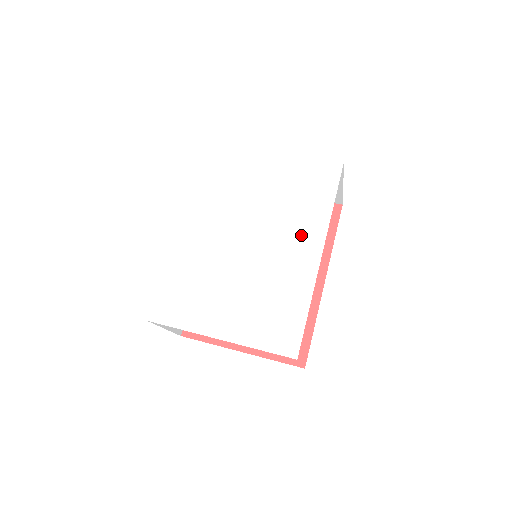
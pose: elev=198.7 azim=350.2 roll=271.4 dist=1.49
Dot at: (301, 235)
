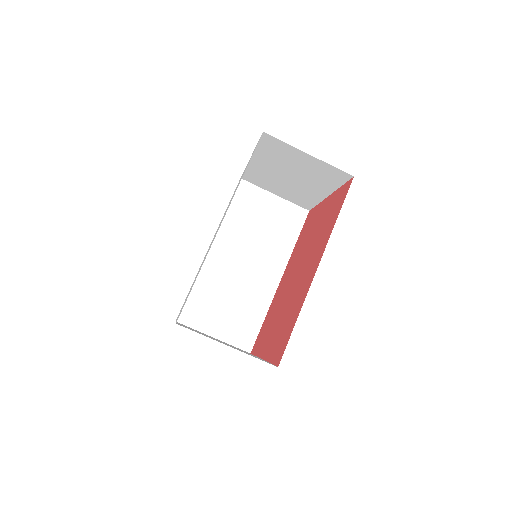
Dot at: occluded
